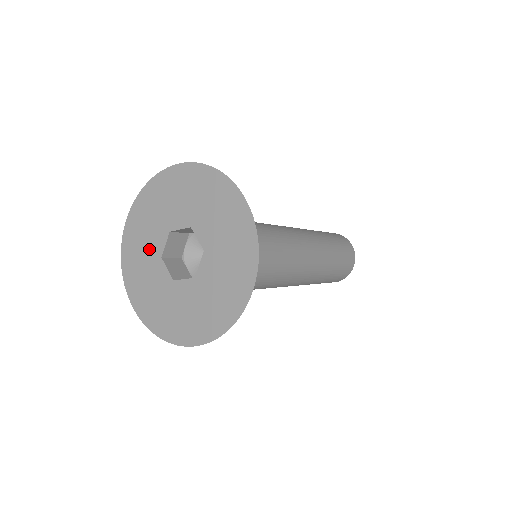
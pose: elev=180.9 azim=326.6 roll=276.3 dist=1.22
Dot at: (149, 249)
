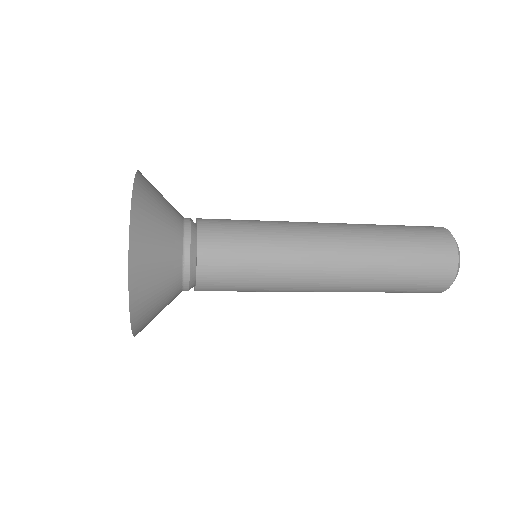
Dot at: occluded
